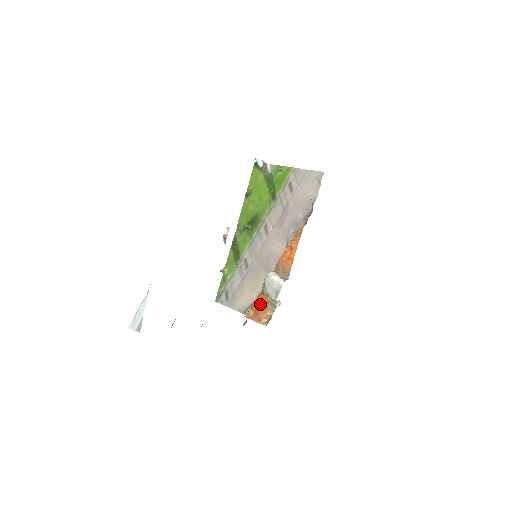
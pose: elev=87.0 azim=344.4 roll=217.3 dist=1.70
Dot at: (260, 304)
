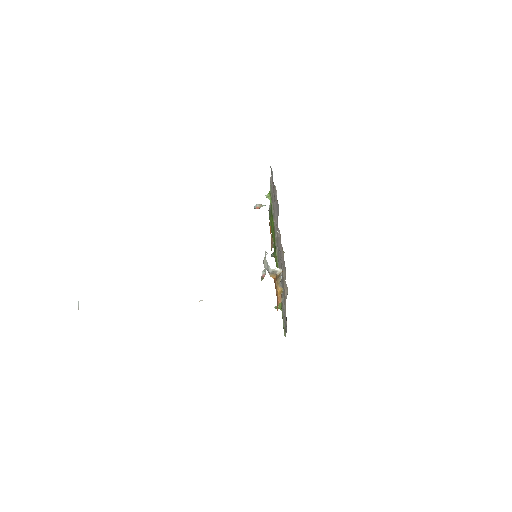
Dot at: occluded
